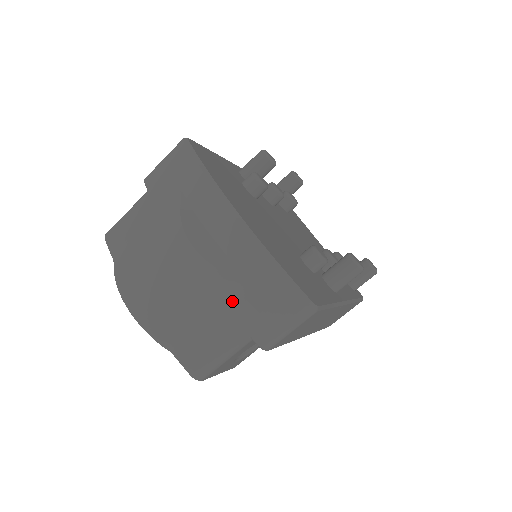
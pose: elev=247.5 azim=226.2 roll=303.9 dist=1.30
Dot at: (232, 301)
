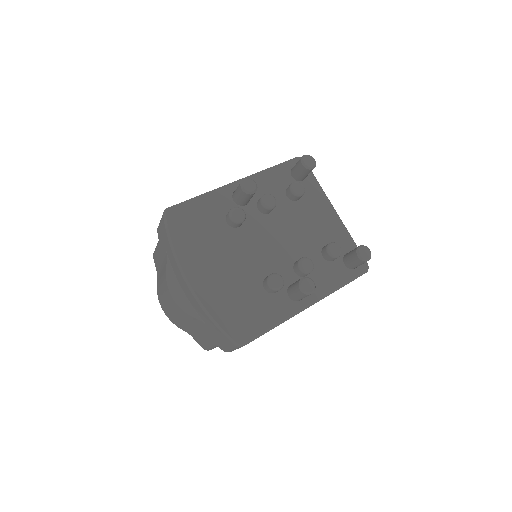
Dot at: (202, 327)
